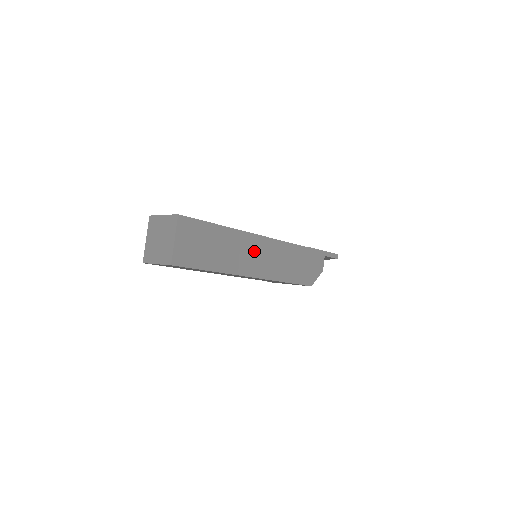
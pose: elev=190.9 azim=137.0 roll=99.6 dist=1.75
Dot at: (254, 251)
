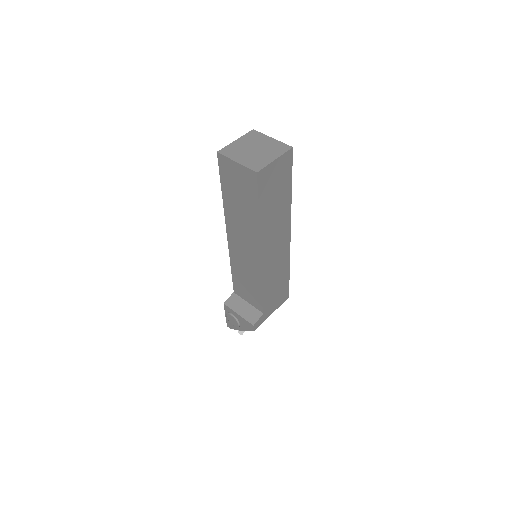
Dot at: occluded
